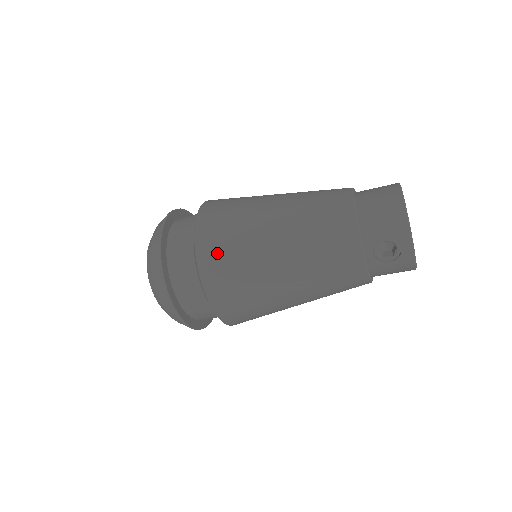
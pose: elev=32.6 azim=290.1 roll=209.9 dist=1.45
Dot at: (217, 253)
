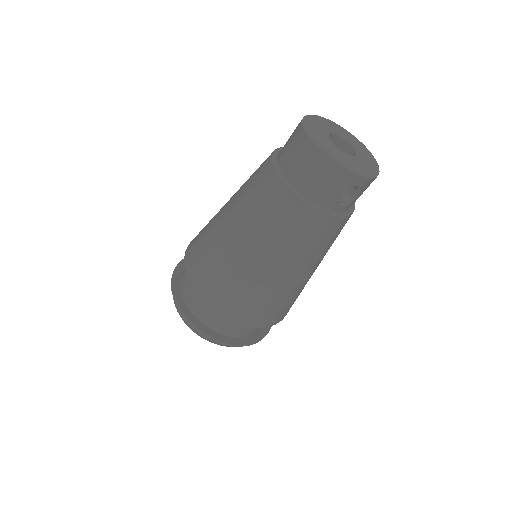
Dot at: (241, 308)
